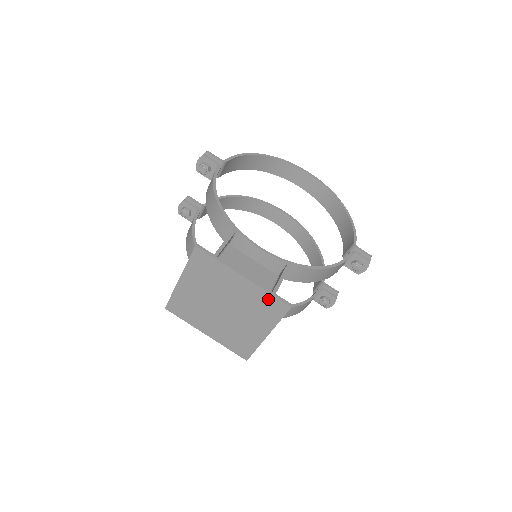
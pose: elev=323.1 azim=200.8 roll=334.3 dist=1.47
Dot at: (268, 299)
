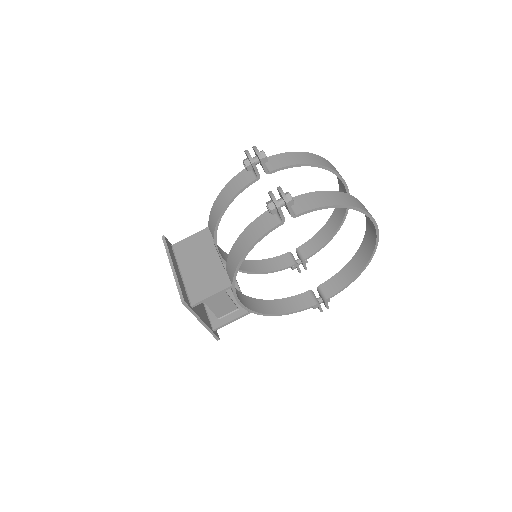
Dot at: occluded
